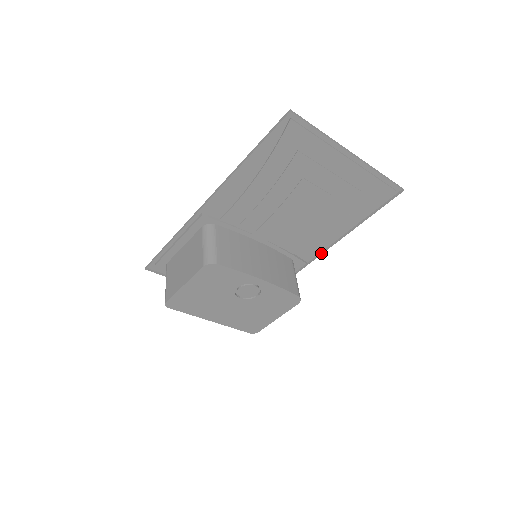
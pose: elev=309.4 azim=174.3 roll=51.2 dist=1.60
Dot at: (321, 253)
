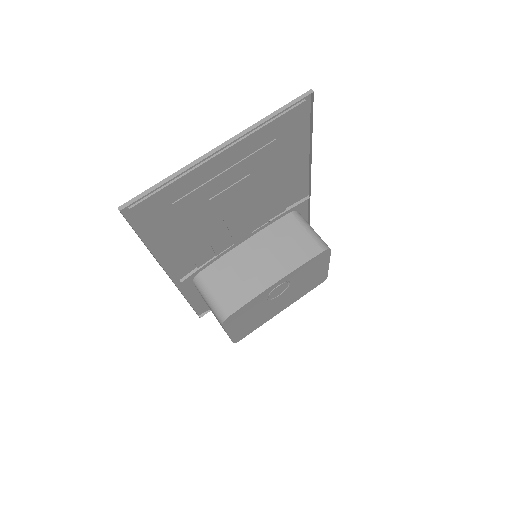
Dot at: (309, 184)
